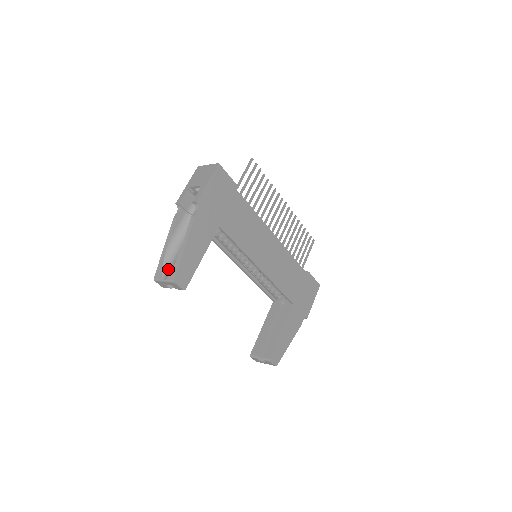
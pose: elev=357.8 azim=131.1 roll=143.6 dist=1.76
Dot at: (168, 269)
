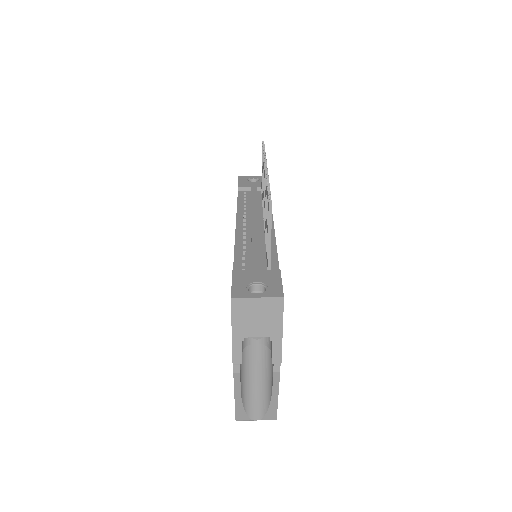
Dot at: (254, 410)
